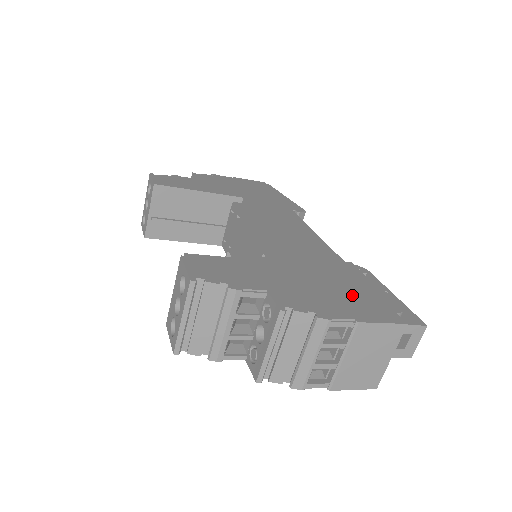
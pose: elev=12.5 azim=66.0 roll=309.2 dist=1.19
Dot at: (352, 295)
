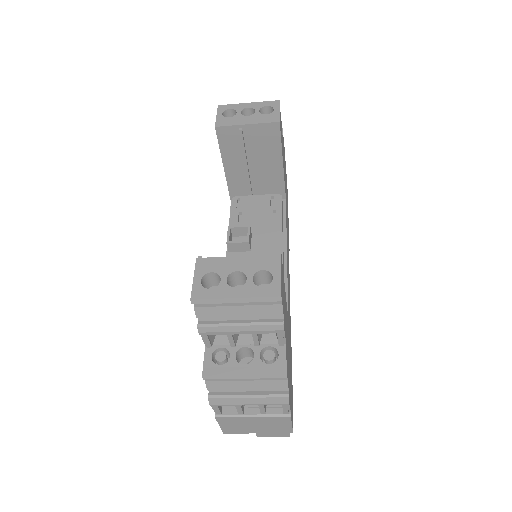
Dot at: occluded
